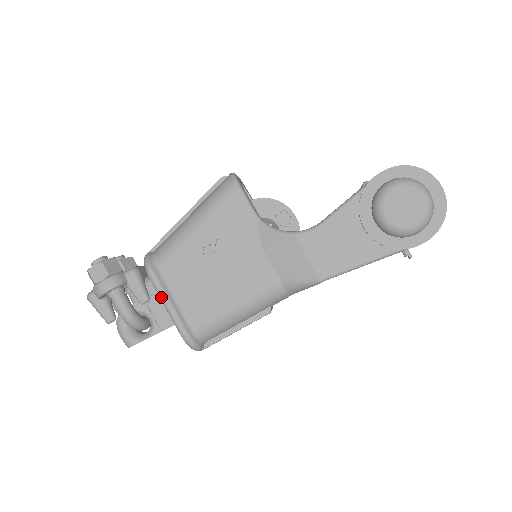
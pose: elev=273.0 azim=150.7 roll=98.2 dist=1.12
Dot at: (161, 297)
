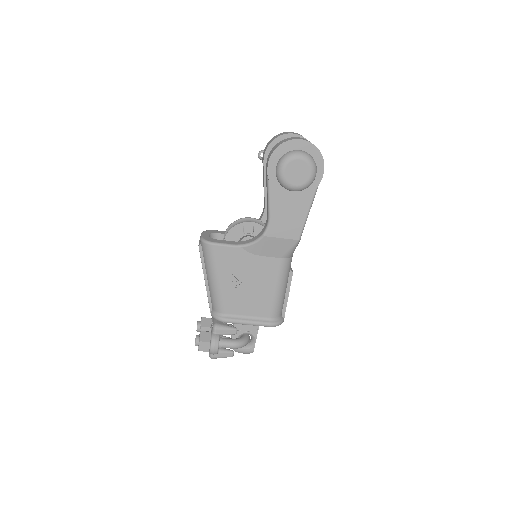
Dot at: (242, 324)
